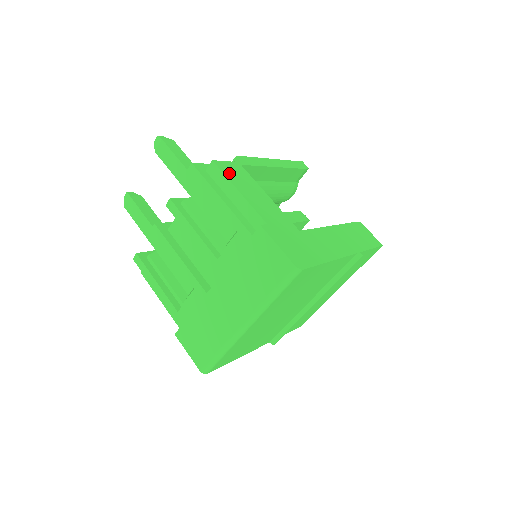
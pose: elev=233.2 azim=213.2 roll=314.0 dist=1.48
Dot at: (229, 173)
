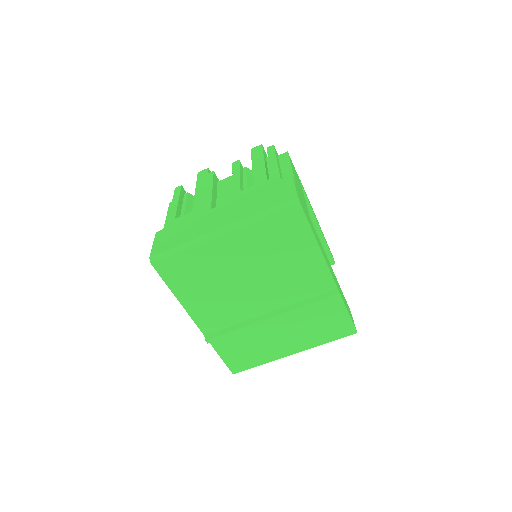
Dot at: (292, 164)
